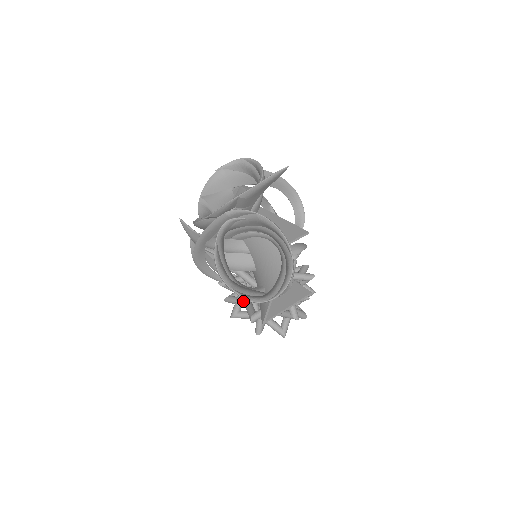
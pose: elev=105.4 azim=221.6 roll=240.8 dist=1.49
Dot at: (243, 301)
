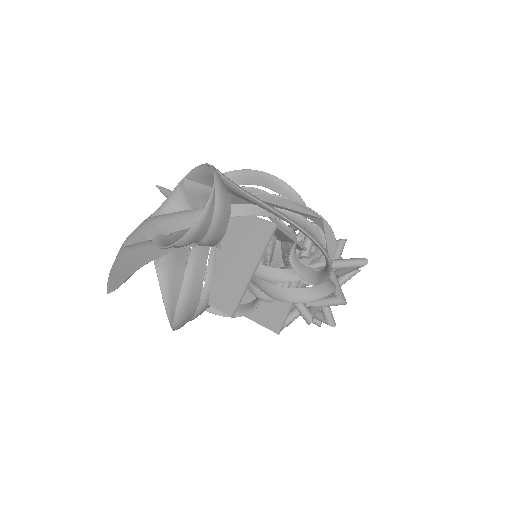
Dot at: occluded
